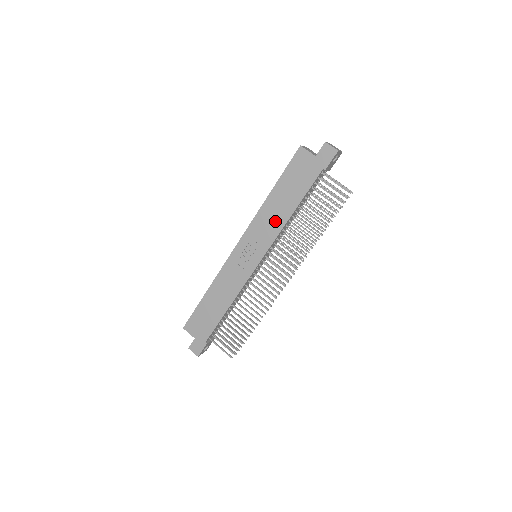
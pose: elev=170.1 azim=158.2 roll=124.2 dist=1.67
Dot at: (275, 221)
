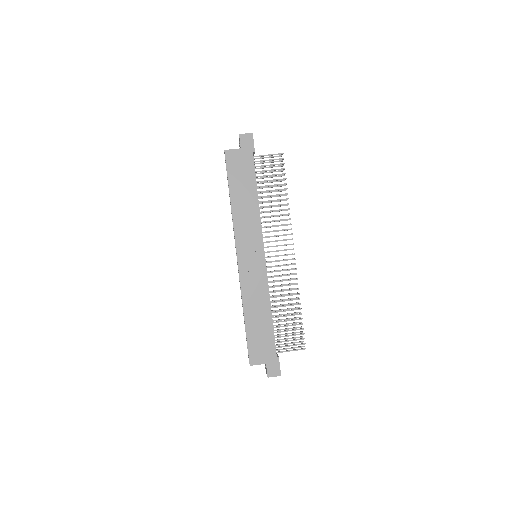
Dot at: (251, 215)
